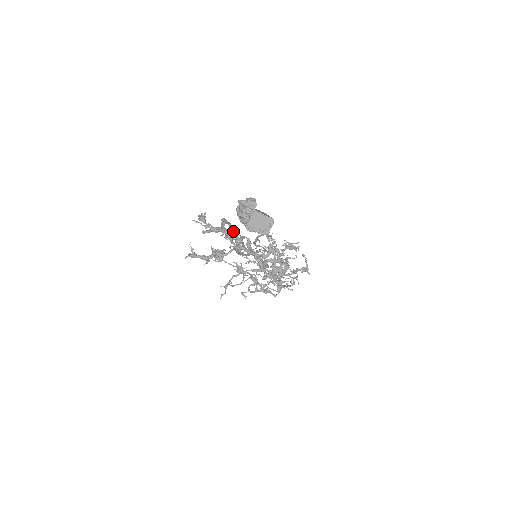
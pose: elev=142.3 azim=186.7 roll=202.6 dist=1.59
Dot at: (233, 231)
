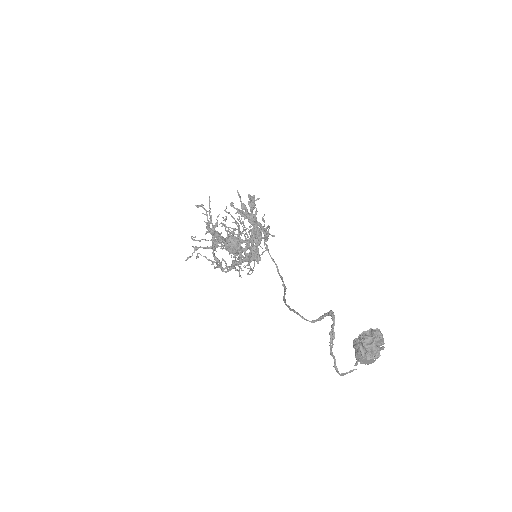
Dot at: (323, 317)
